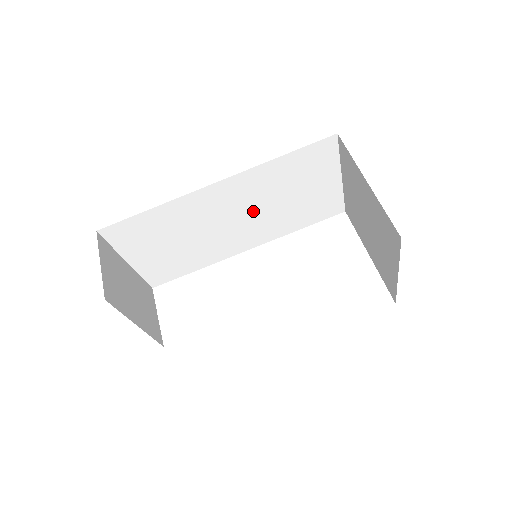
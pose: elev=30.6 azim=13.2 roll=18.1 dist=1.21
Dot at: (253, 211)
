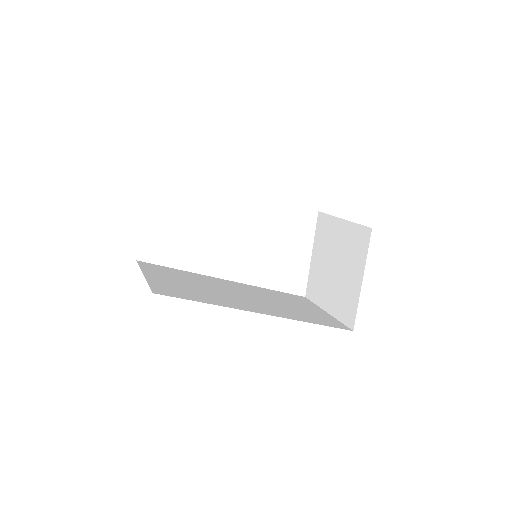
Dot at: occluded
